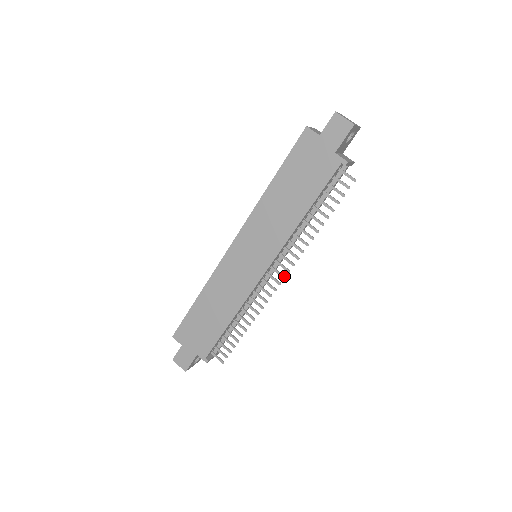
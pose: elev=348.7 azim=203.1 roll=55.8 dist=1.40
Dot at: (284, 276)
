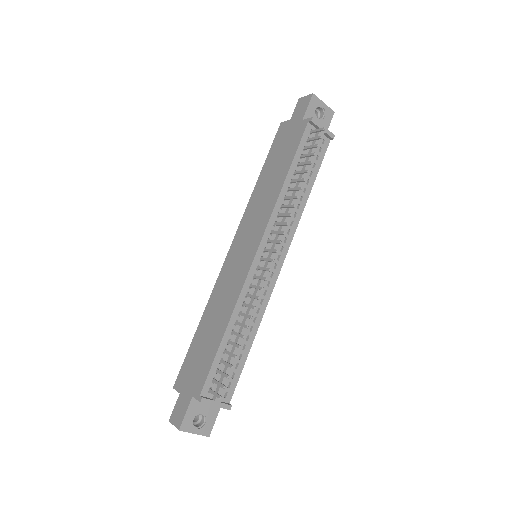
Dot at: occluded
